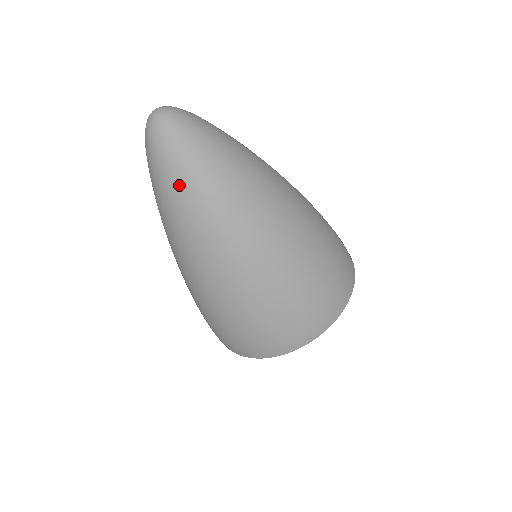
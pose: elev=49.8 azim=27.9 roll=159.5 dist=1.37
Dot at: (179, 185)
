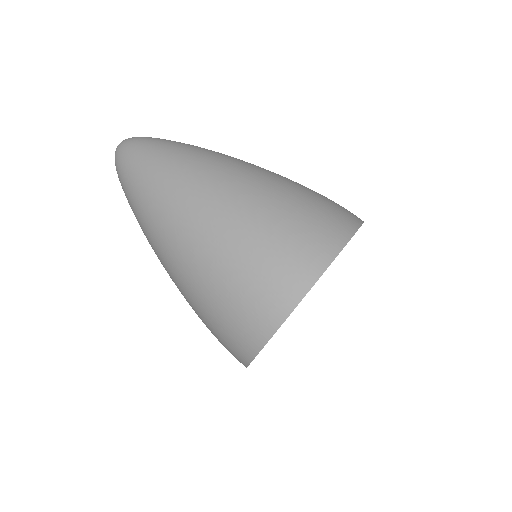
Dot at: (138, 171)
